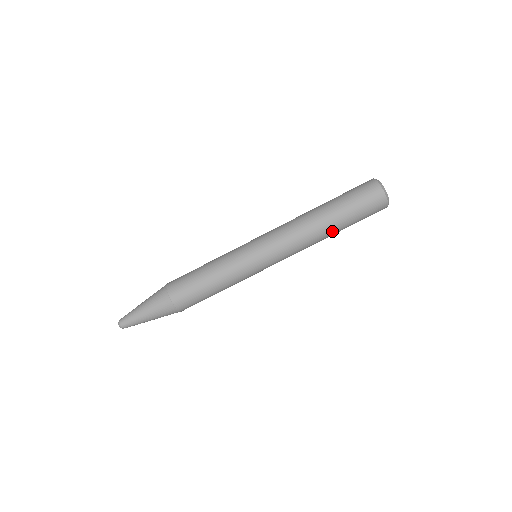
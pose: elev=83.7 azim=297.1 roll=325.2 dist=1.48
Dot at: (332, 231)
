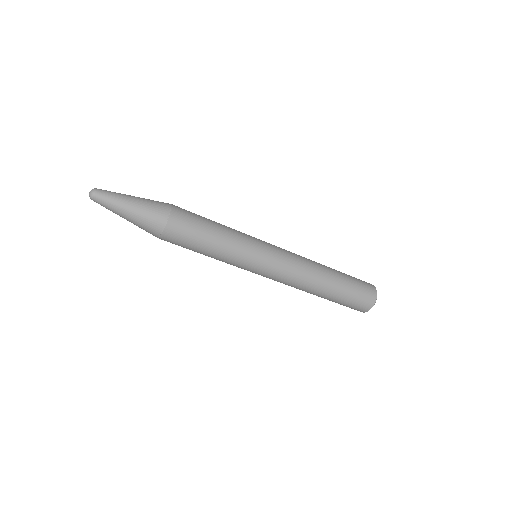
Dot at: (321, 295)
